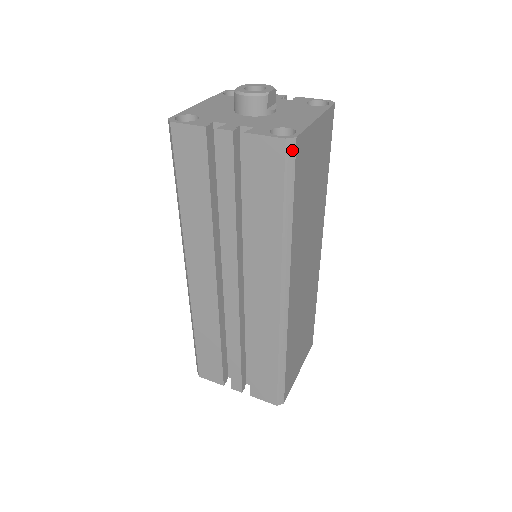
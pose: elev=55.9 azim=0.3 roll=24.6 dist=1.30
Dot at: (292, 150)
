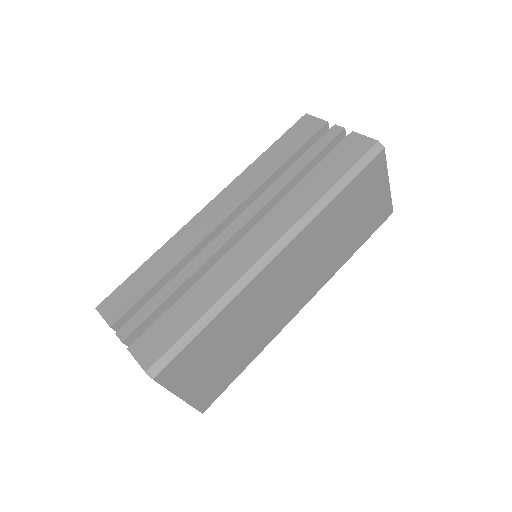
Dot at: (376, 151)
